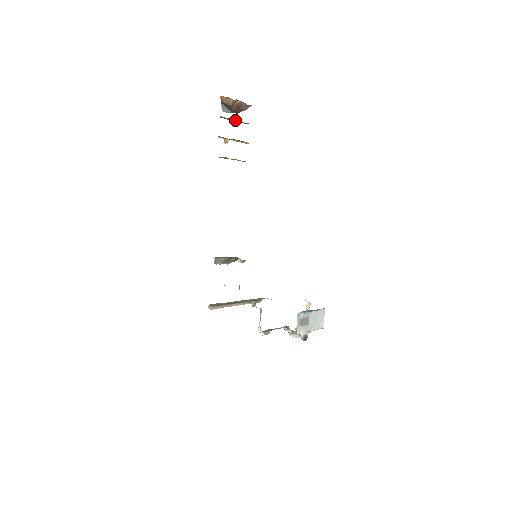
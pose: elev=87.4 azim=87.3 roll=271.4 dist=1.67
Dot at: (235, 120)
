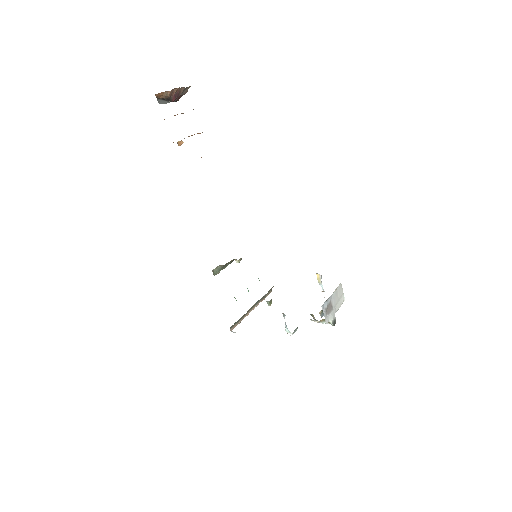
Dot at: occluded
